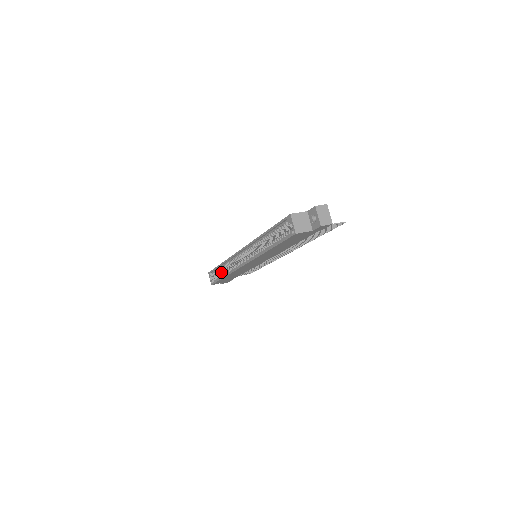
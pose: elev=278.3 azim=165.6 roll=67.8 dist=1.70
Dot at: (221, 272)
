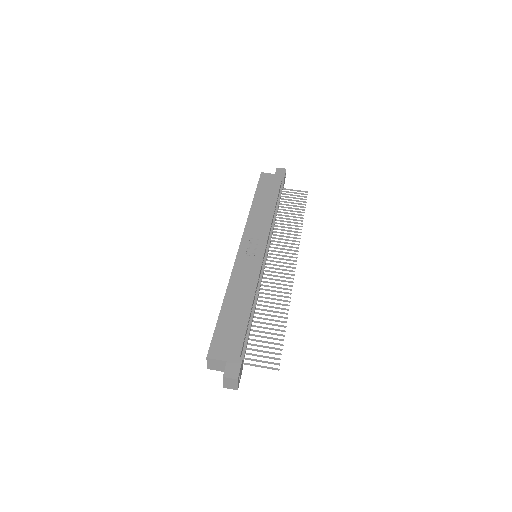
Dot at: occluded
